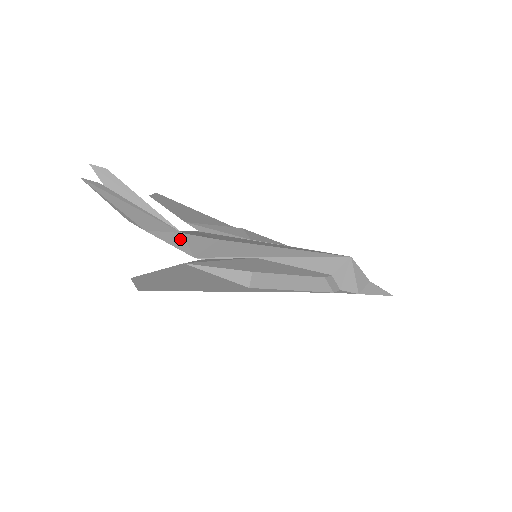
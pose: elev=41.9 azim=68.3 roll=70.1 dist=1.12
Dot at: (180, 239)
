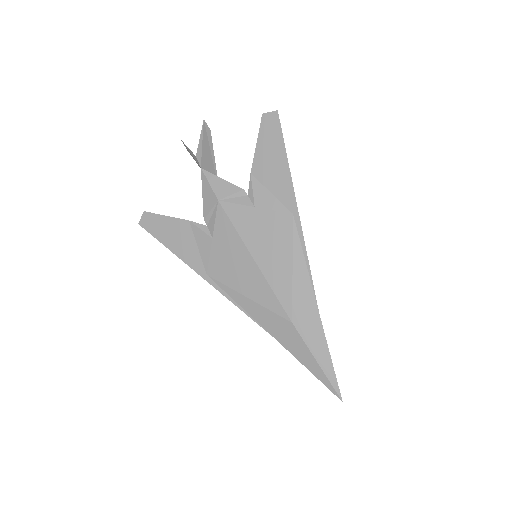
Dot at: occluded
